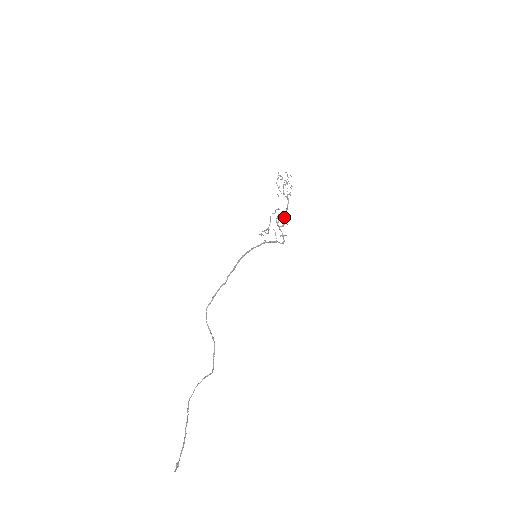
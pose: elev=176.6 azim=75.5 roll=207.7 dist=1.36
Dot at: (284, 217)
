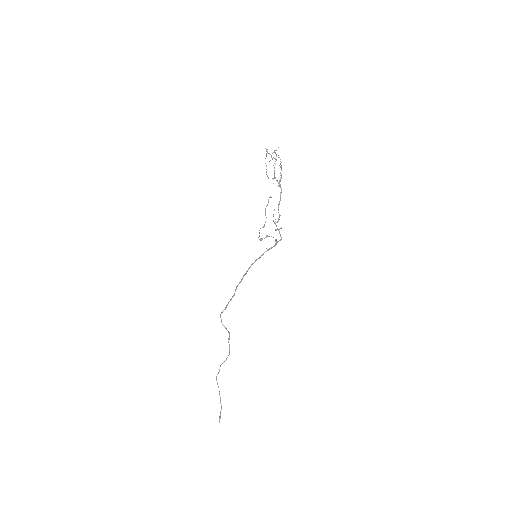
Dot at: (278, 210)
